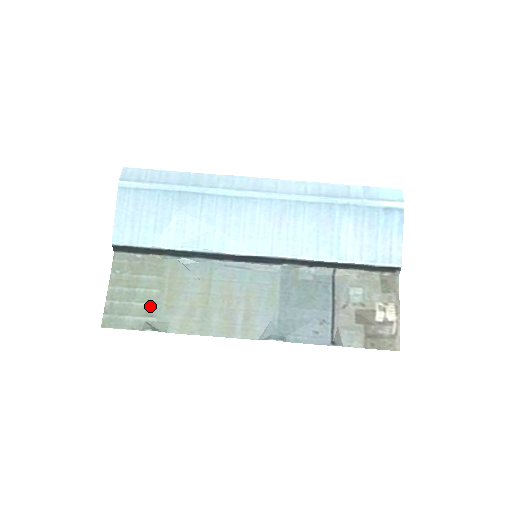
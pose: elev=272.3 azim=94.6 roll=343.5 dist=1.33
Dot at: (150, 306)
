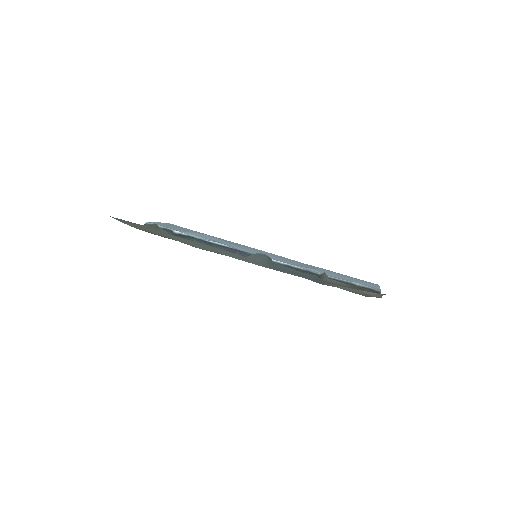
Dot at: occluded
